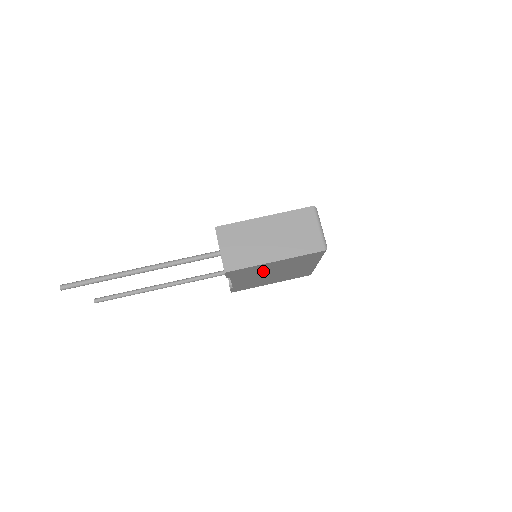
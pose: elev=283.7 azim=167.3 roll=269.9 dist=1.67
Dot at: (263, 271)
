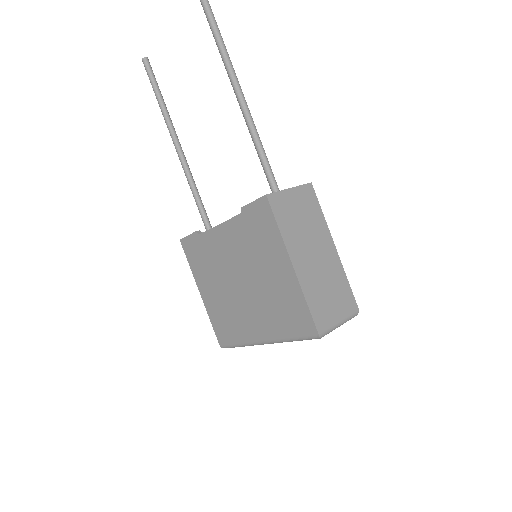
Dot at: (255, 260)
